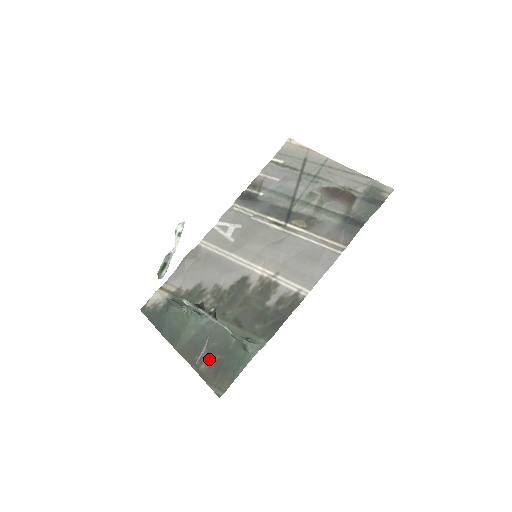
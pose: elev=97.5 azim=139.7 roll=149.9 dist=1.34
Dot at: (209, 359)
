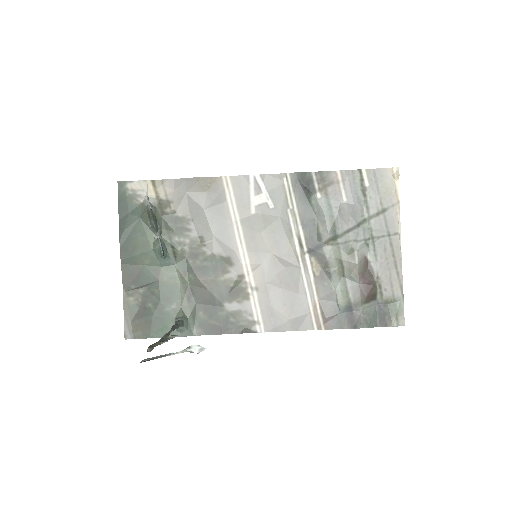
Dot at: (142, 299)
